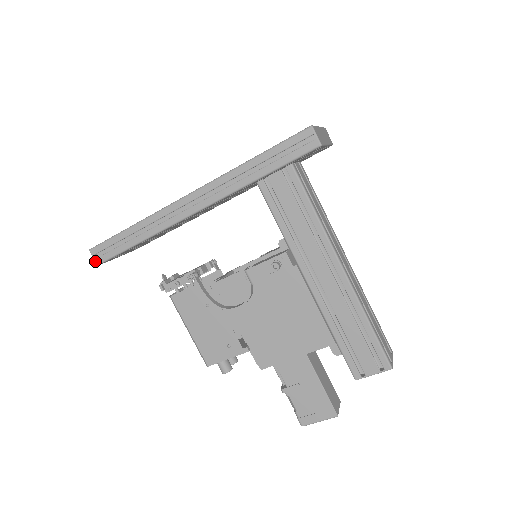
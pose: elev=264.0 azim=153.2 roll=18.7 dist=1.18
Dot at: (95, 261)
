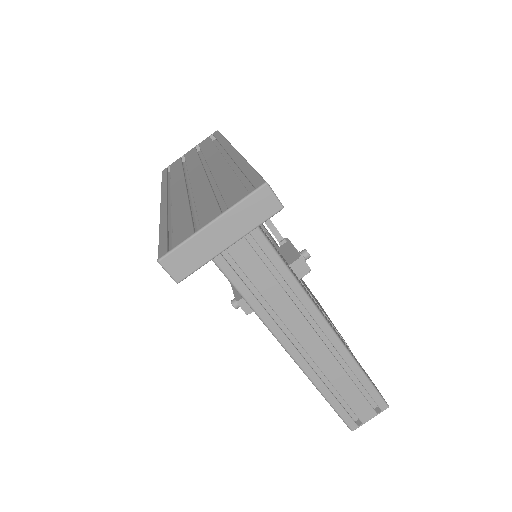
Dot at: occluded
